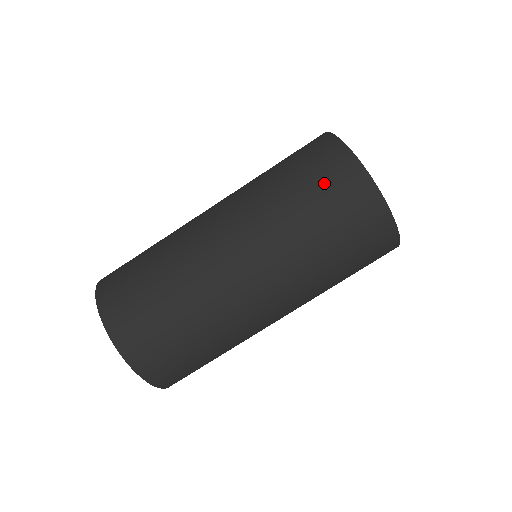
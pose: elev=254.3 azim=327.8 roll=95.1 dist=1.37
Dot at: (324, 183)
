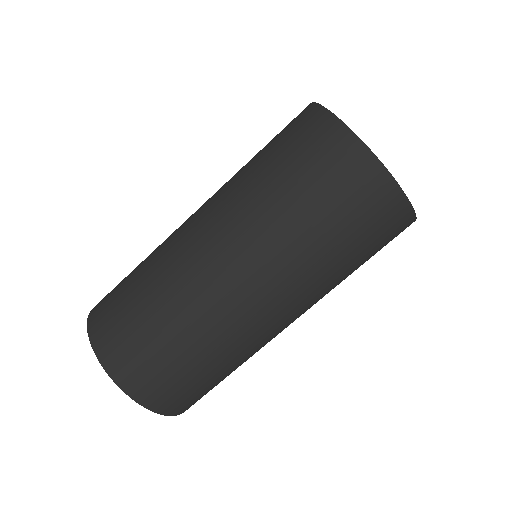
Dot at: (350, 204)
